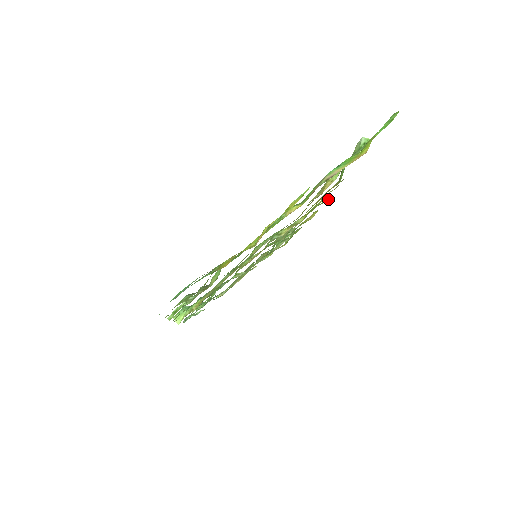
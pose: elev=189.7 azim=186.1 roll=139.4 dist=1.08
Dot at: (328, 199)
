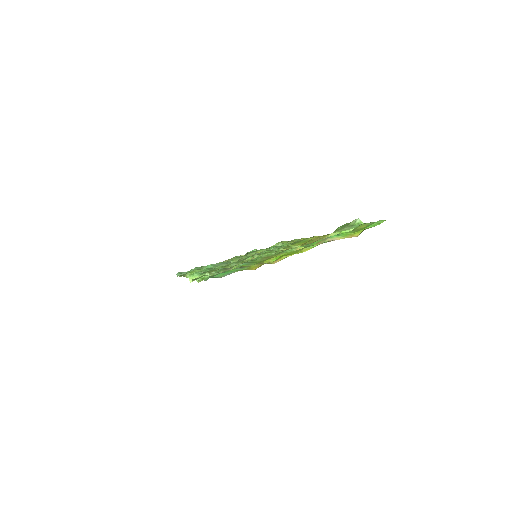
Dot at: occluded
